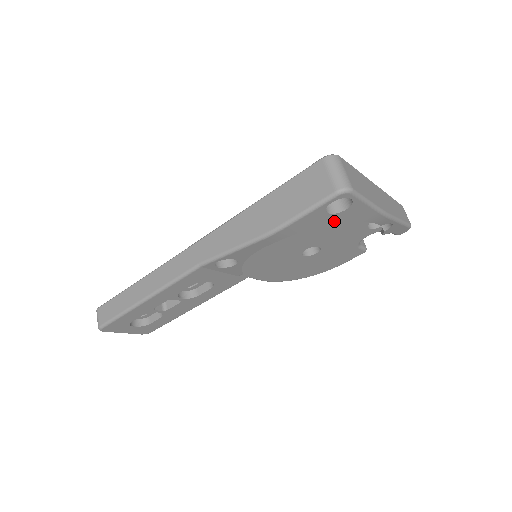
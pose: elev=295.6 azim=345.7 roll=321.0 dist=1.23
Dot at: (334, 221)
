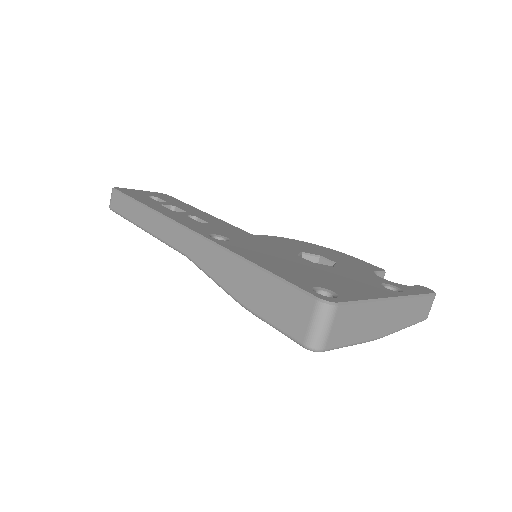
Dot at: occluded
